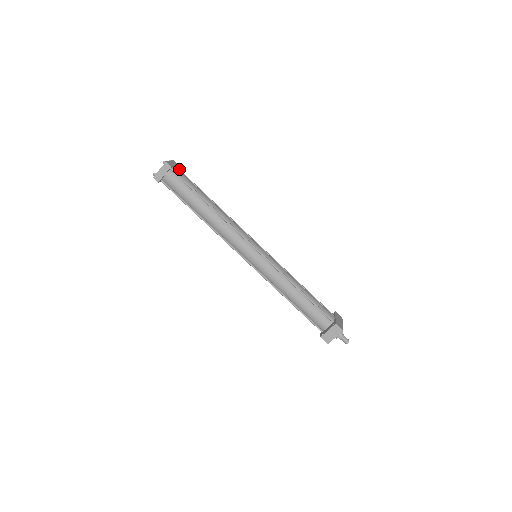
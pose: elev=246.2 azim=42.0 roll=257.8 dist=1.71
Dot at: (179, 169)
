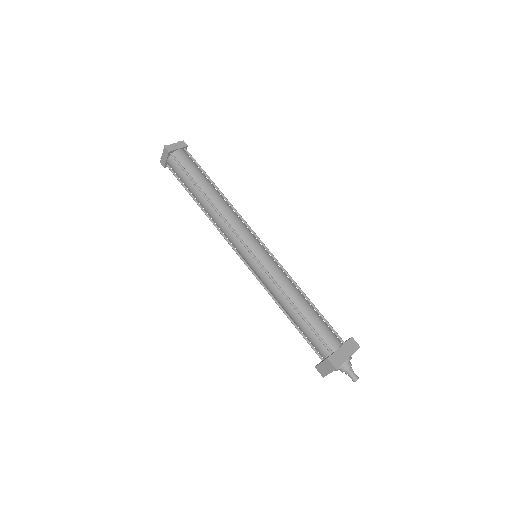
Dot at: (187, 151)
